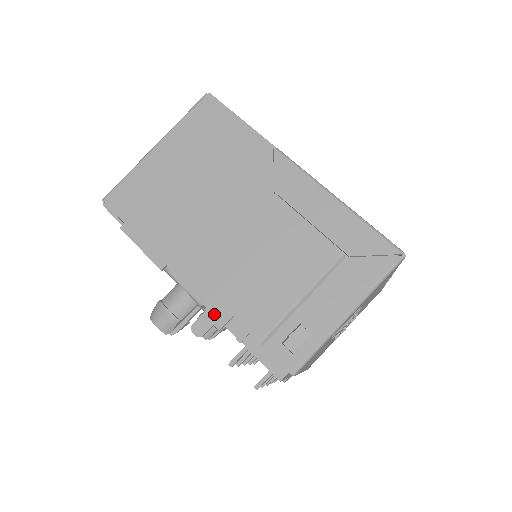
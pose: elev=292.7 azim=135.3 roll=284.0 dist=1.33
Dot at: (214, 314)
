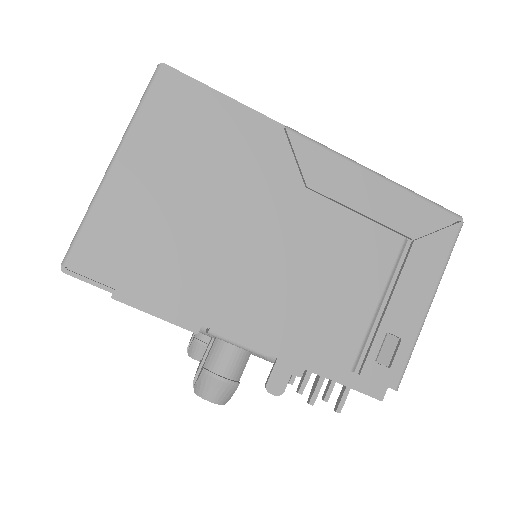
Dot at: (288, 361)
